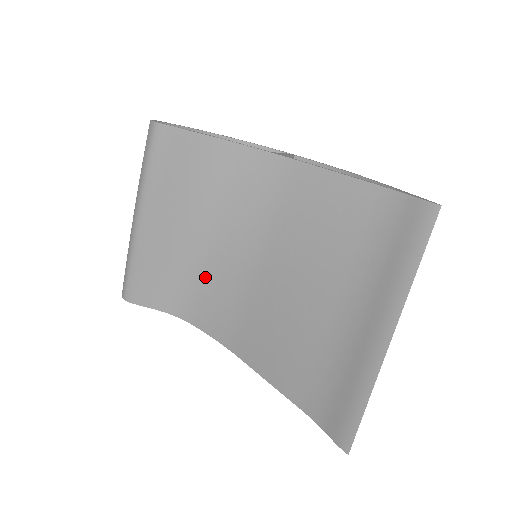
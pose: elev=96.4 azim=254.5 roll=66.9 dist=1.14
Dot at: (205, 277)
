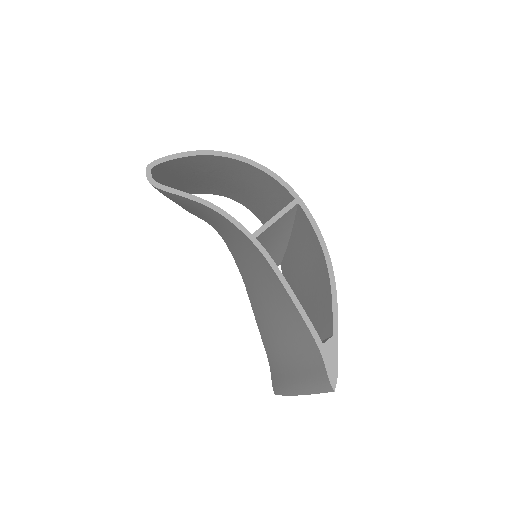
Dot at: (225, 237)
